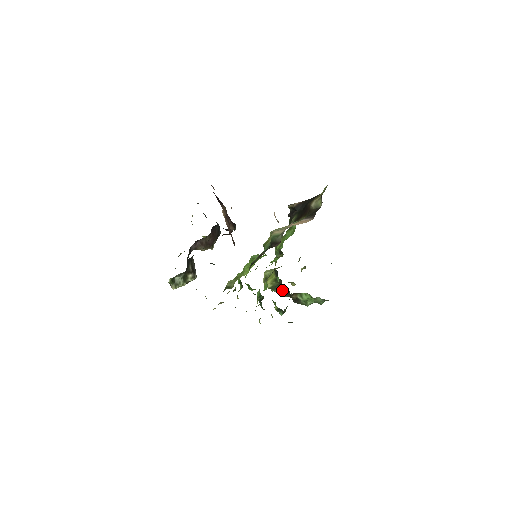
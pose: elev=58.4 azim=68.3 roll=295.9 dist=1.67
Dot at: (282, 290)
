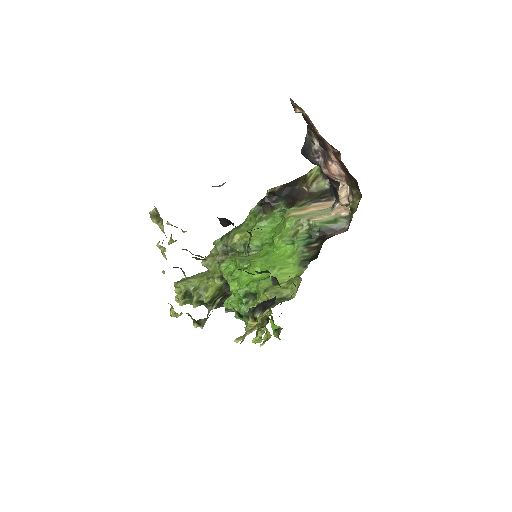
Dot at: (219, 301)
